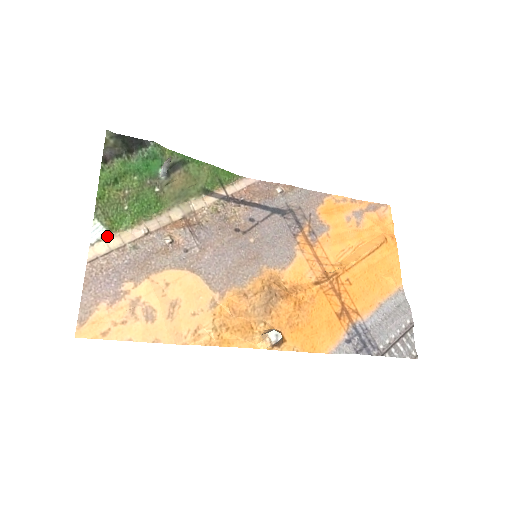
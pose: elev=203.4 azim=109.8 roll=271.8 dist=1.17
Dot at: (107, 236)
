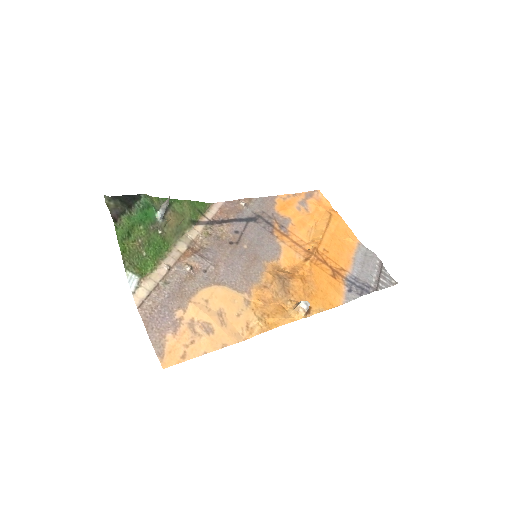
Dot at: (141, 282)
